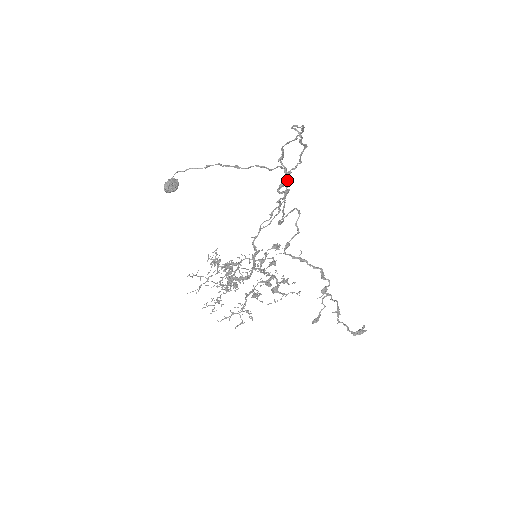
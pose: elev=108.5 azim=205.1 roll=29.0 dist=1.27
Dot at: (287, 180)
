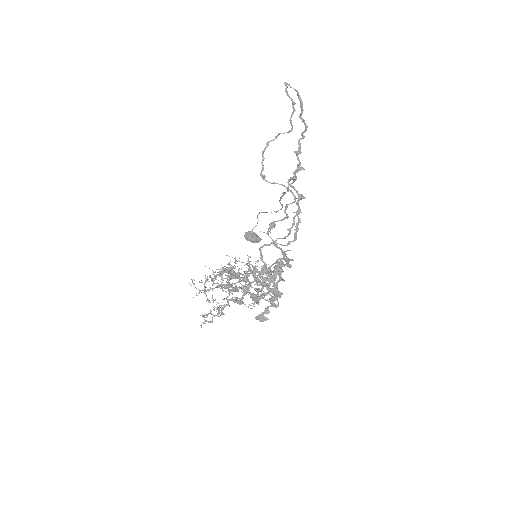
Dot at: (277, 135)
